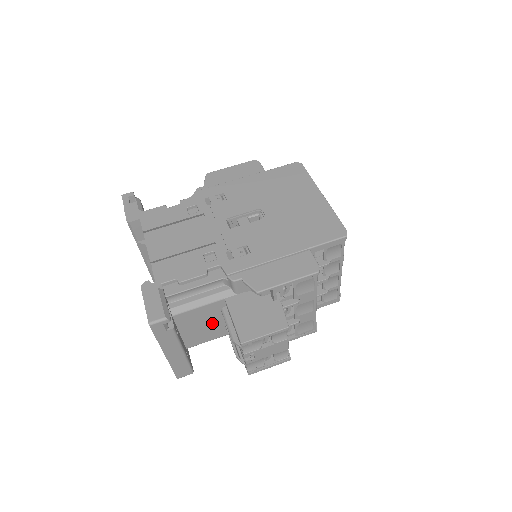
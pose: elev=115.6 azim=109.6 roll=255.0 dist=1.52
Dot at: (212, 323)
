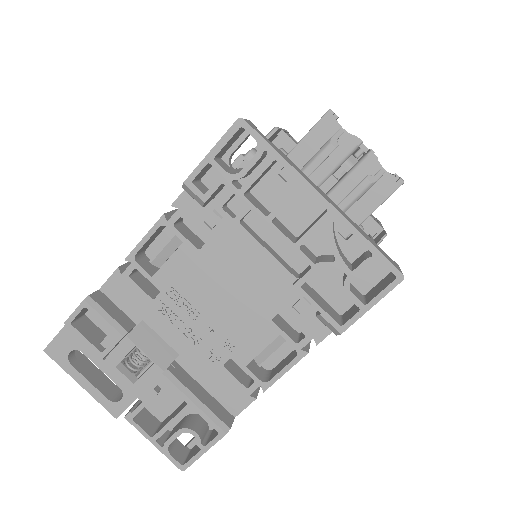
Dot at: occluded
